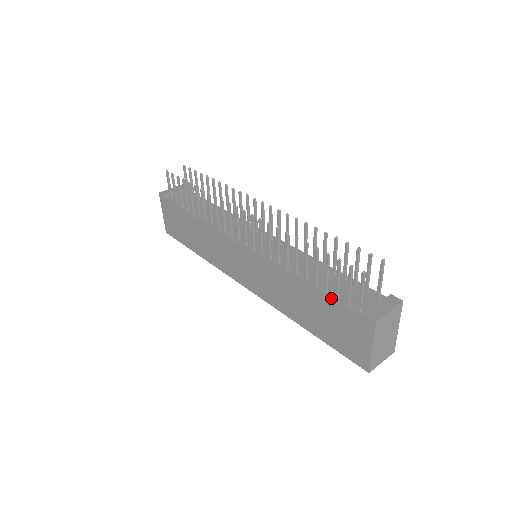
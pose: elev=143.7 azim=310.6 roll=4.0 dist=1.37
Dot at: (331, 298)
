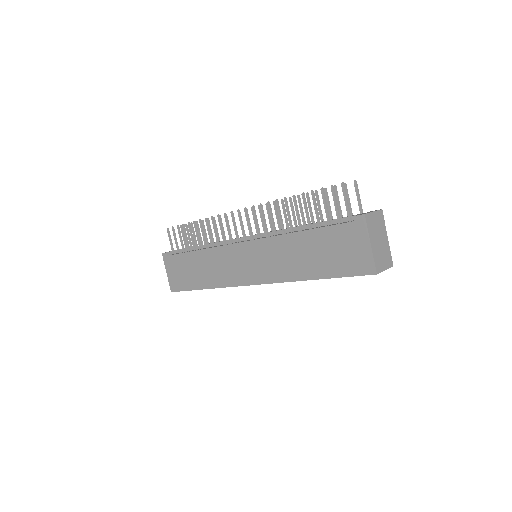
Dot at: (325, 226)
